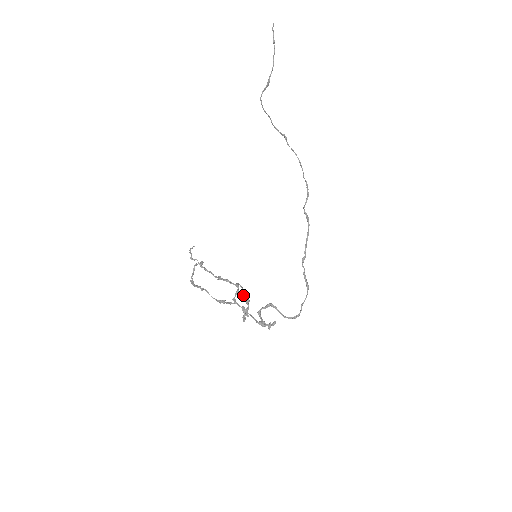
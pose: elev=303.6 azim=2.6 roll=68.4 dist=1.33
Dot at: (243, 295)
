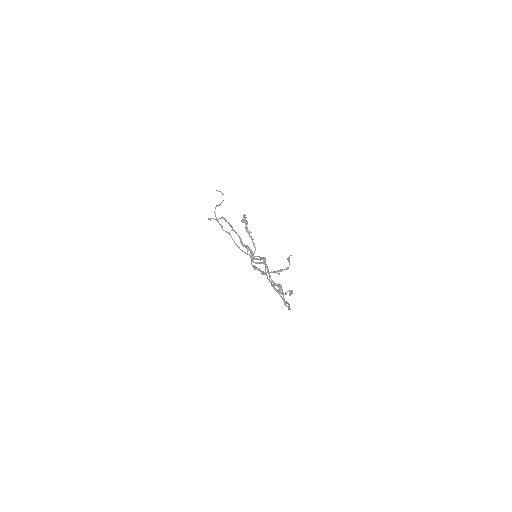
Dot at: (257, 269)
